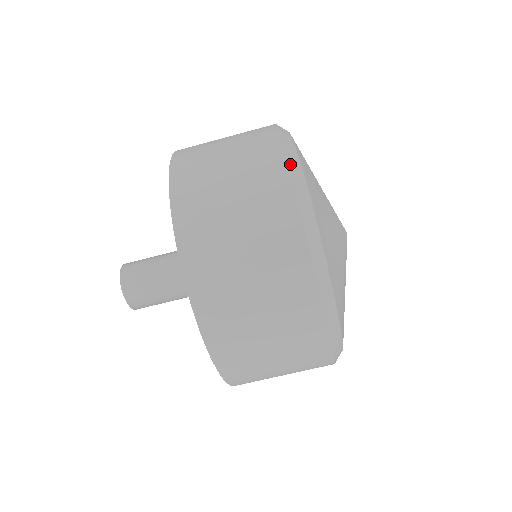
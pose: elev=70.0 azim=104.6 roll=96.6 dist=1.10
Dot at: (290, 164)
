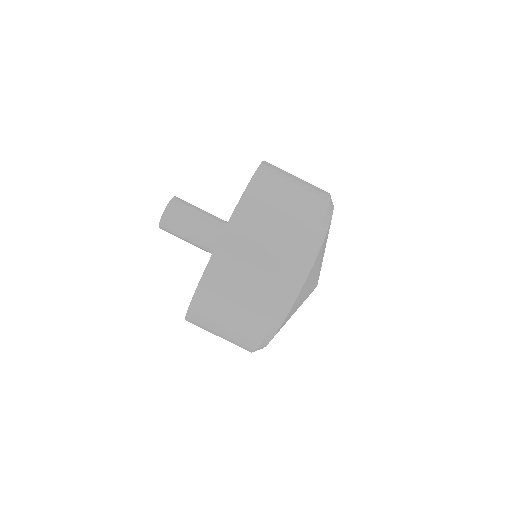
Dot at: occluded
